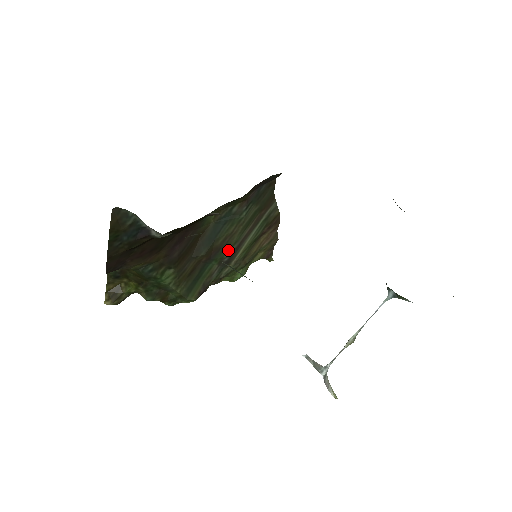
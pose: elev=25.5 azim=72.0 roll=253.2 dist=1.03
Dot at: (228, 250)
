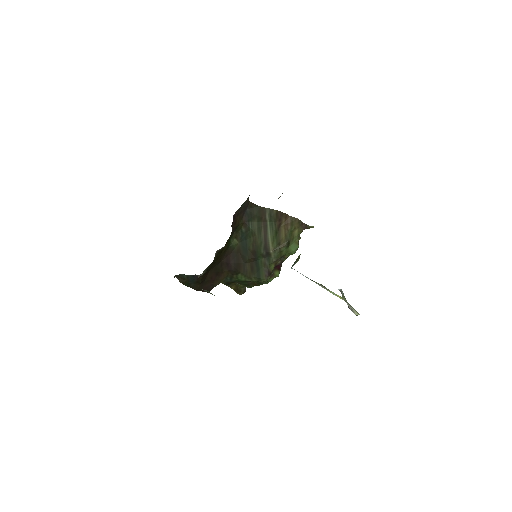
Dot at: (261, 249)
